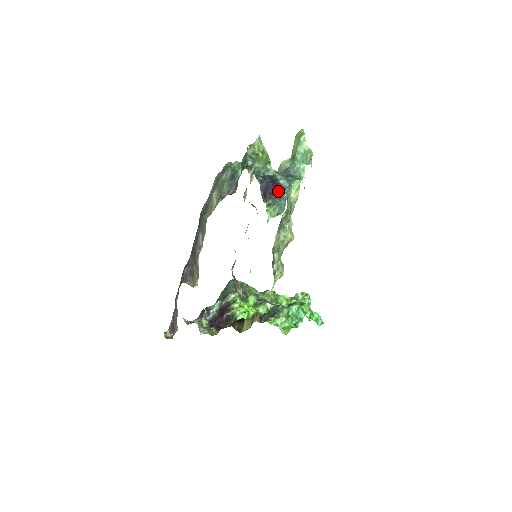
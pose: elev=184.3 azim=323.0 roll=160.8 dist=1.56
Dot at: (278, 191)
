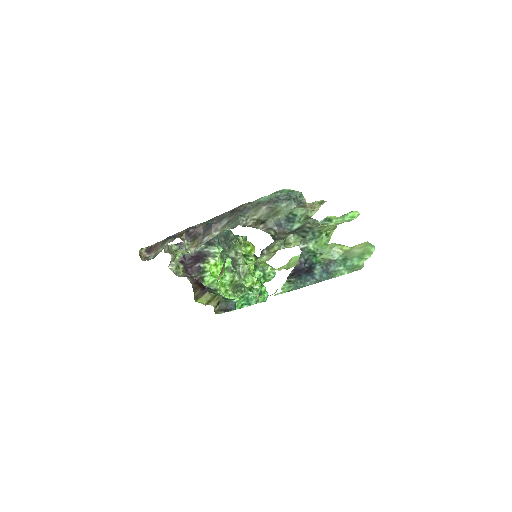
Dot at: (306, 276)
